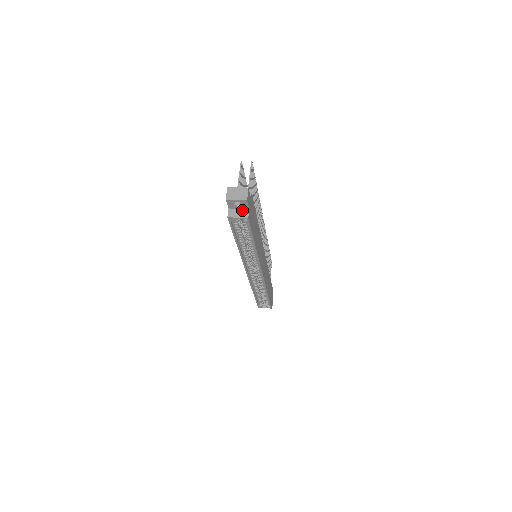
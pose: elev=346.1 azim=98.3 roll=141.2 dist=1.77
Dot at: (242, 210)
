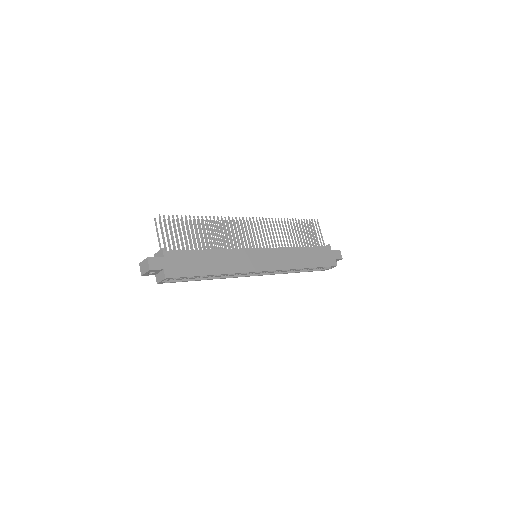
Dot at: (161, 273)
